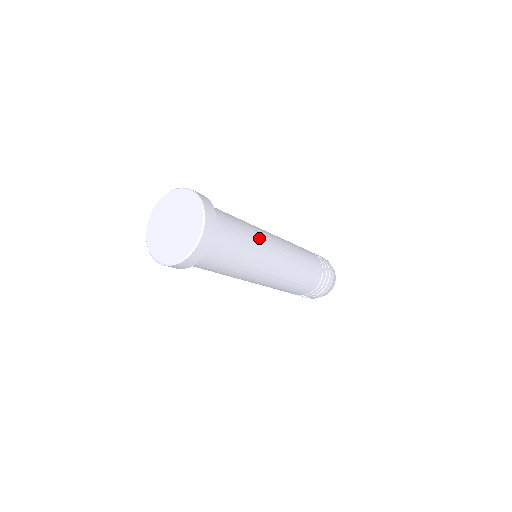
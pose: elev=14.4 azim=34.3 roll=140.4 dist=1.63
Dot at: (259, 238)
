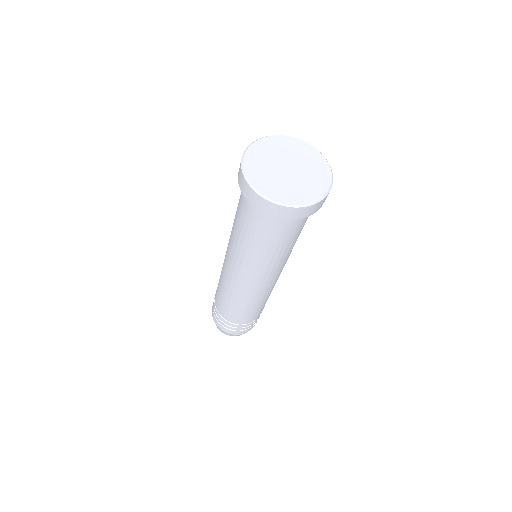
Dot at: occluded
